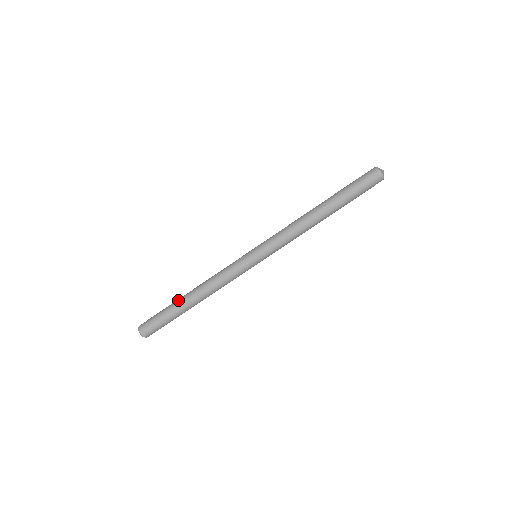
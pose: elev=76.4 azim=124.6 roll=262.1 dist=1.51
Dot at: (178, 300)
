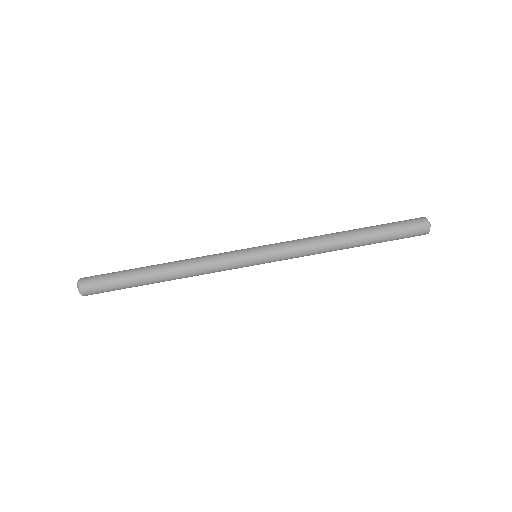
Dot at: occluded
